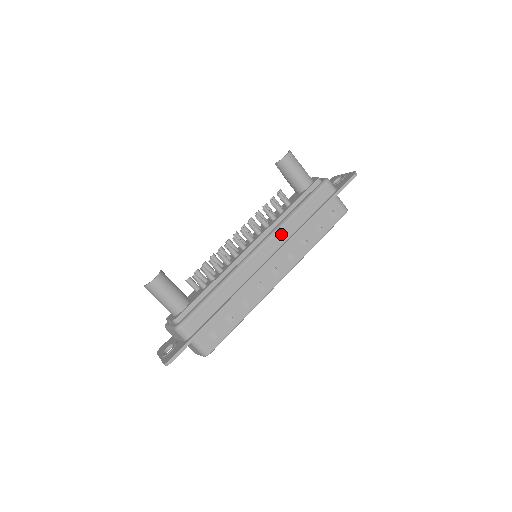
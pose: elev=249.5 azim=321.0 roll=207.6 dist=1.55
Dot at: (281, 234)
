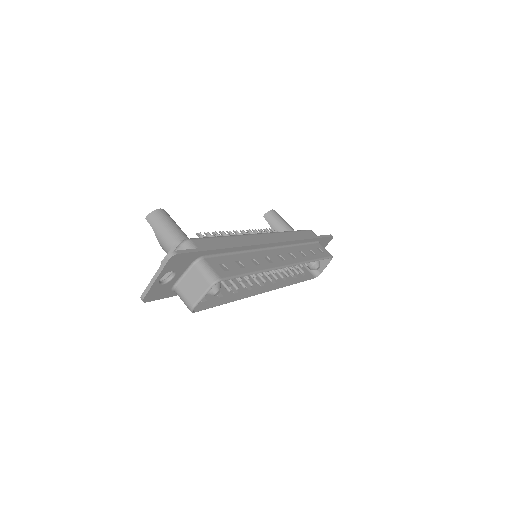
Dot at: (281, 236)
